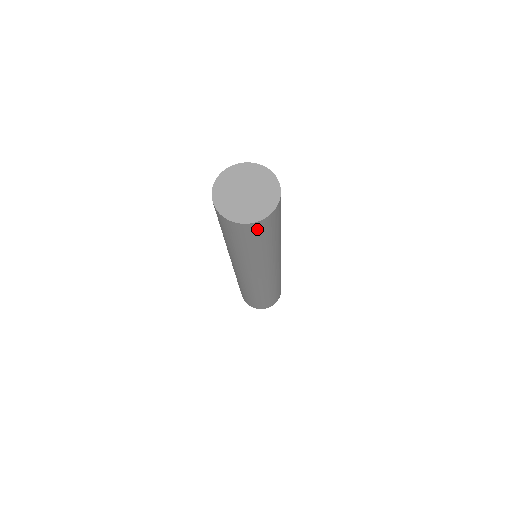
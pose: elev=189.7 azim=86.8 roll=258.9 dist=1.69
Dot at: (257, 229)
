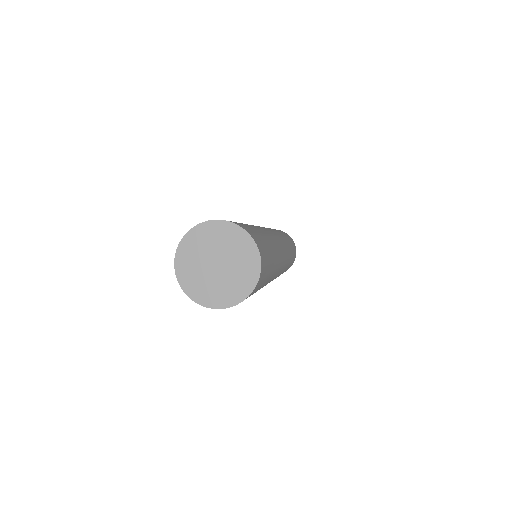
Dot at: occluded
